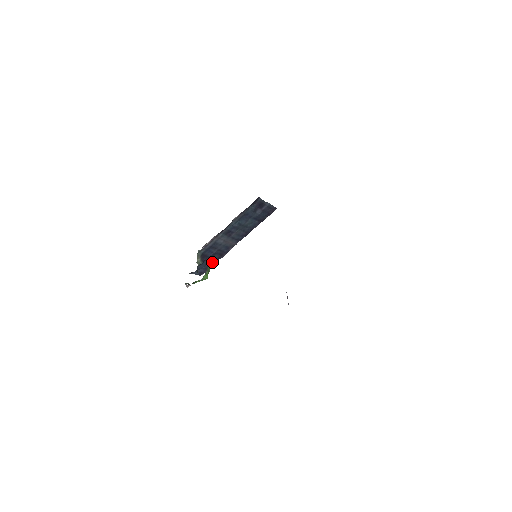
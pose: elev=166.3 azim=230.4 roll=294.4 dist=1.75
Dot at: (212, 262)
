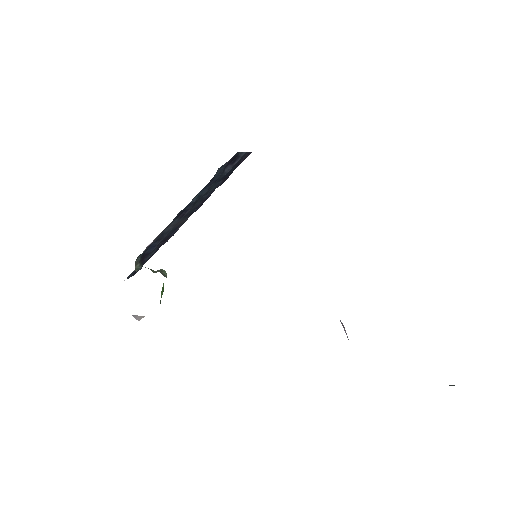
Dot at: (151, 254)
